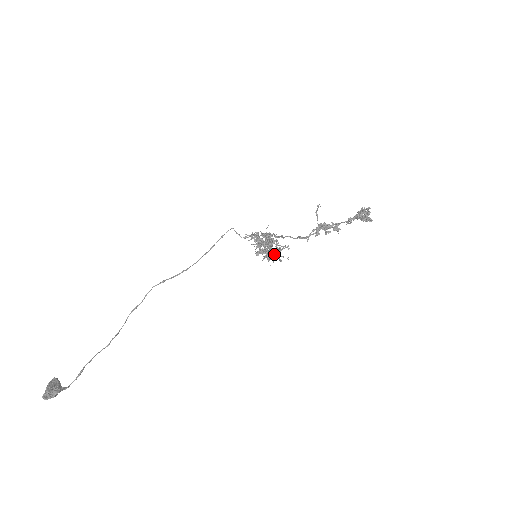
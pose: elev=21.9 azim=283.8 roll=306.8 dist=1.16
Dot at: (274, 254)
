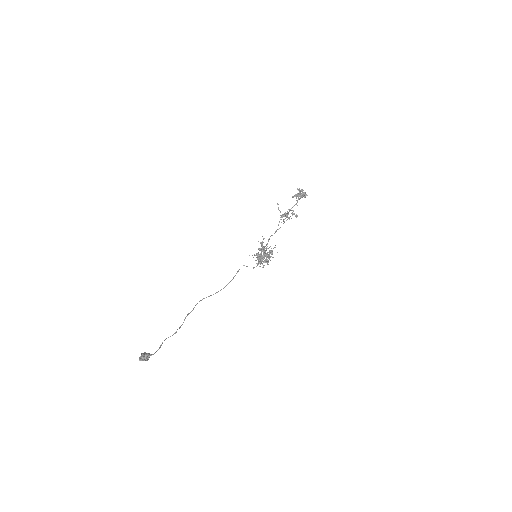
Dot at: (269, 255)
